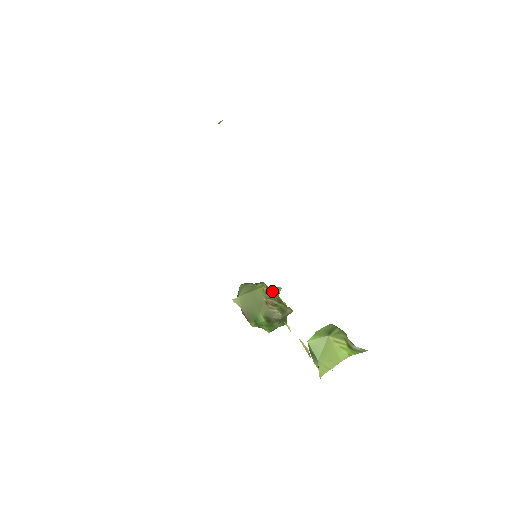
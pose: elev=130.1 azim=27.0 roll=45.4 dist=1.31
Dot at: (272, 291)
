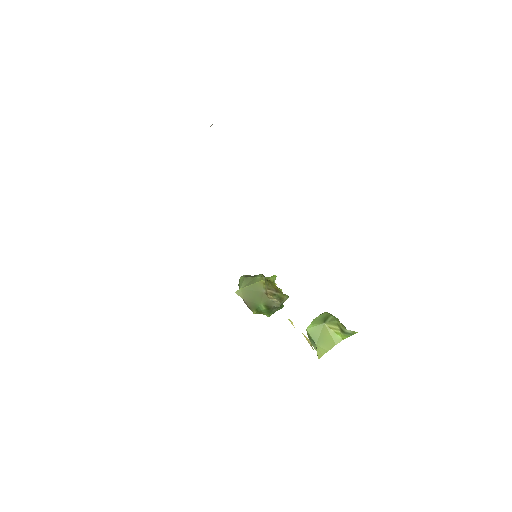
Dot at: (270, 281)
